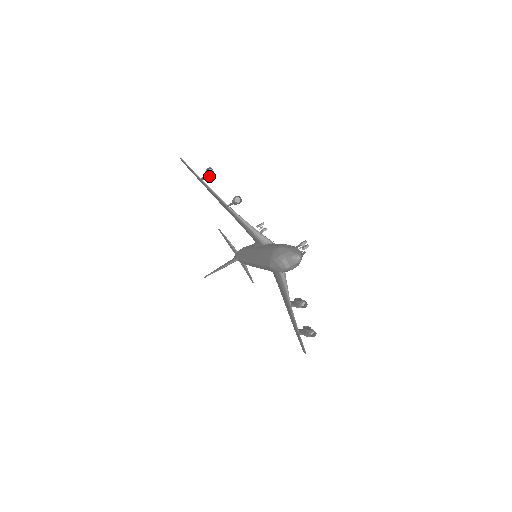
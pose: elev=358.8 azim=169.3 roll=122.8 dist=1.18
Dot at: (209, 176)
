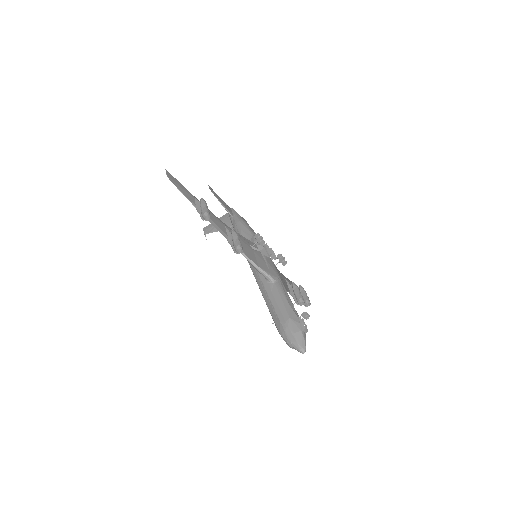
Dot at: occluded
